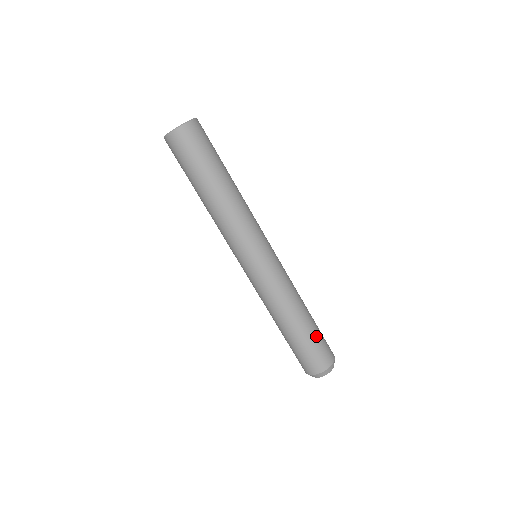
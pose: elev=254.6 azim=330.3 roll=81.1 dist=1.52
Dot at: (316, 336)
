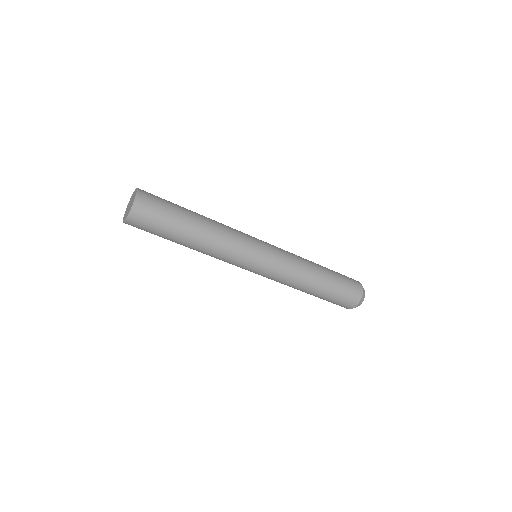
Dot at: (339, 282)
